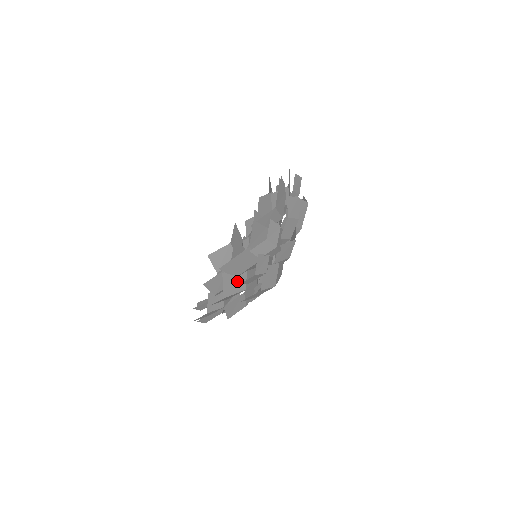
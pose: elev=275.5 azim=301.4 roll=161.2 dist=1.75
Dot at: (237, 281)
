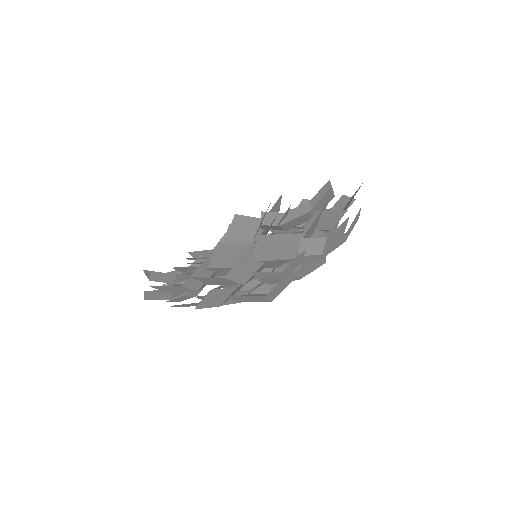
Dot at: (249, 267)
